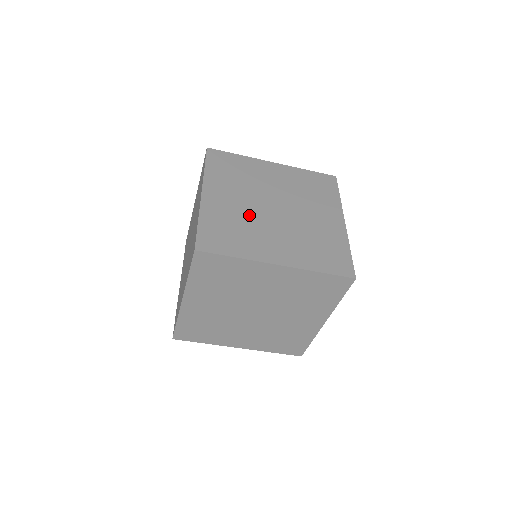
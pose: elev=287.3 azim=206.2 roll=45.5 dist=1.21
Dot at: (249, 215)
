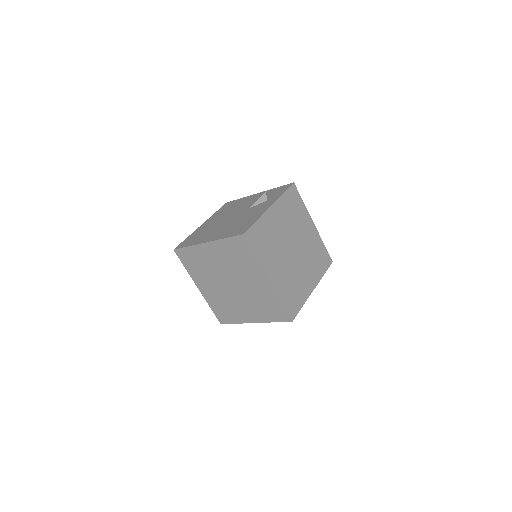
Dot at: (290, 270)
